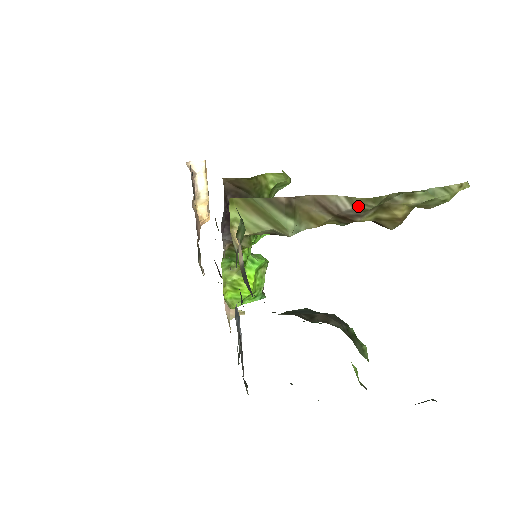
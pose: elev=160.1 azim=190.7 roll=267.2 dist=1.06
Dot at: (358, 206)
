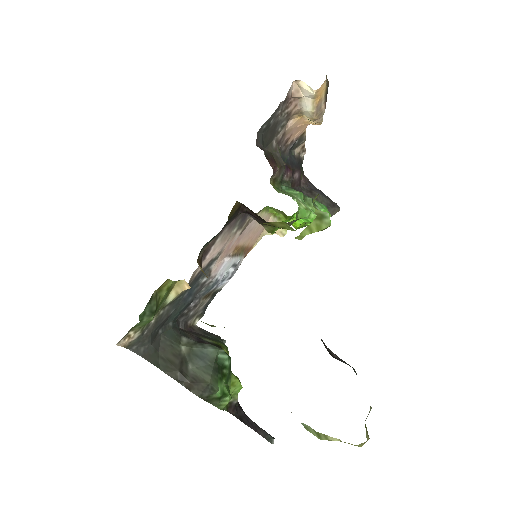
Dot at: occluded
